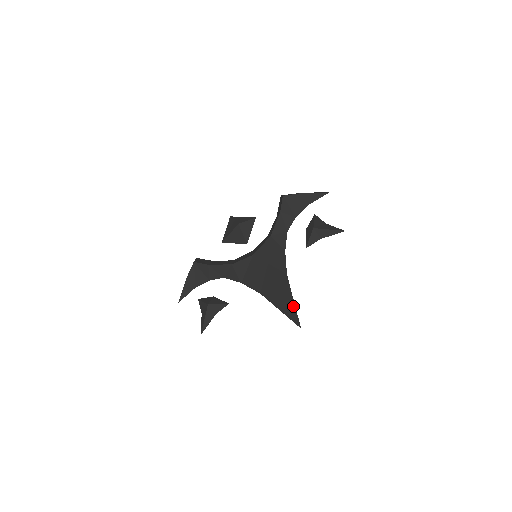
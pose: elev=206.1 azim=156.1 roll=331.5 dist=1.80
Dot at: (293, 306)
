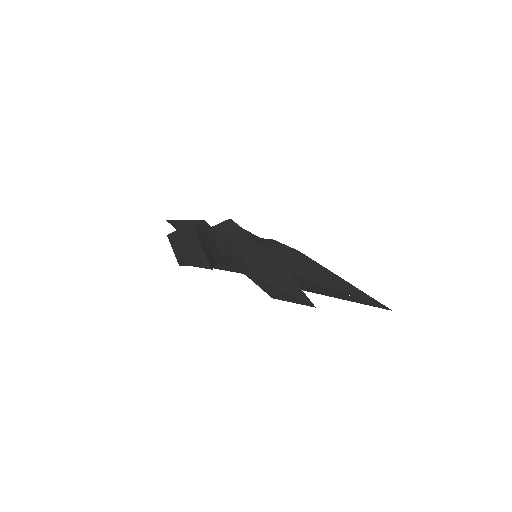
Dot at: occluded
